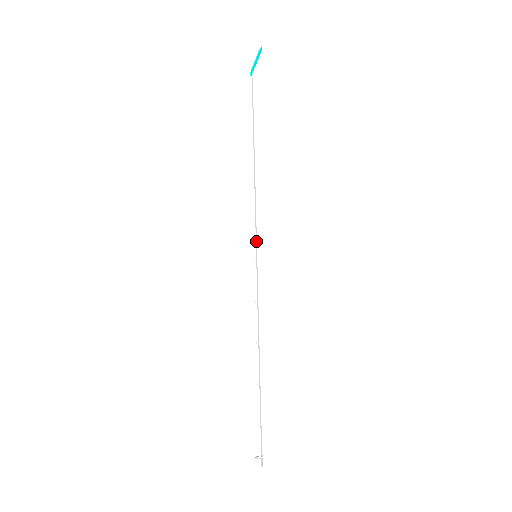
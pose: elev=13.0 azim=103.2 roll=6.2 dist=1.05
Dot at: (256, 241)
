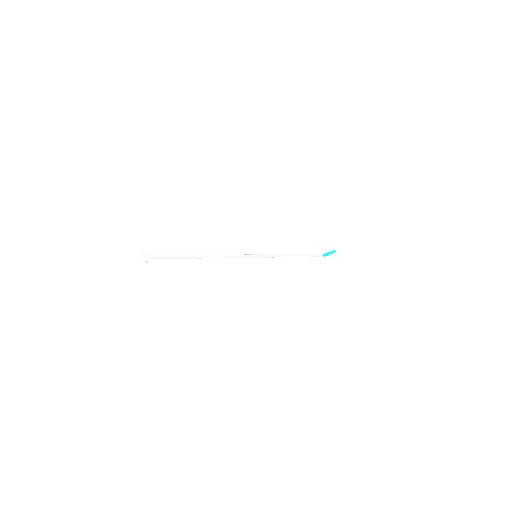
Dot at: (263, 256)
